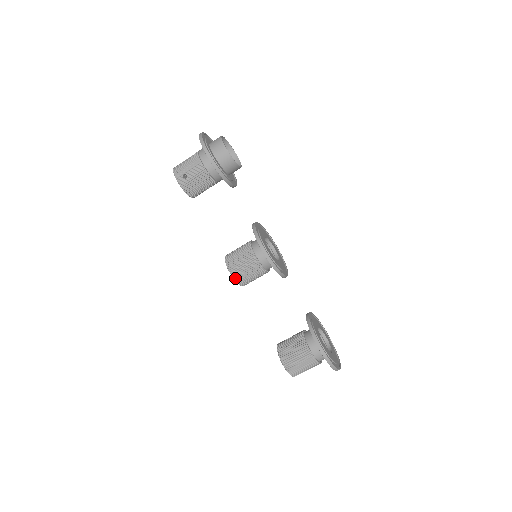
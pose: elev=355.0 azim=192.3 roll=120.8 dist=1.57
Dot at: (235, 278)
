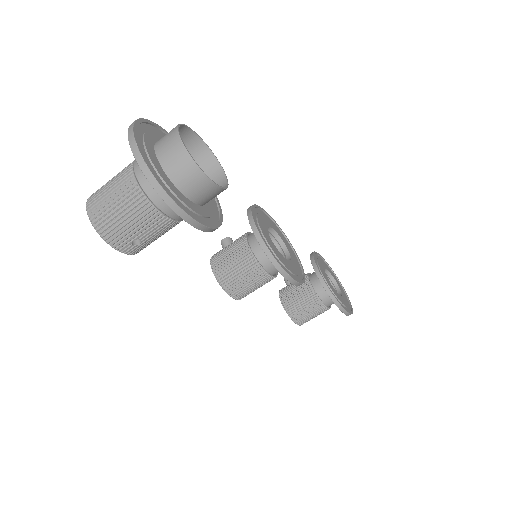
Dot at: occluded
